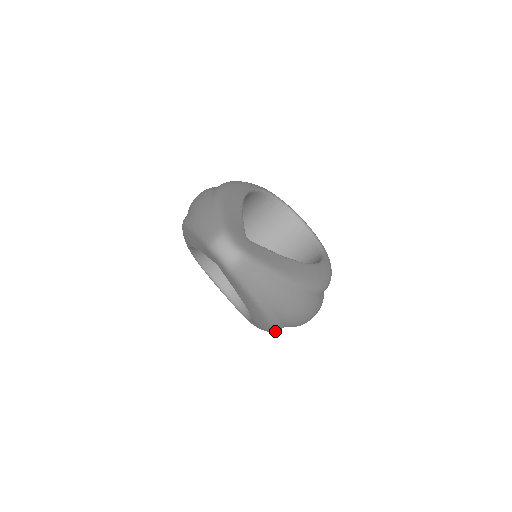
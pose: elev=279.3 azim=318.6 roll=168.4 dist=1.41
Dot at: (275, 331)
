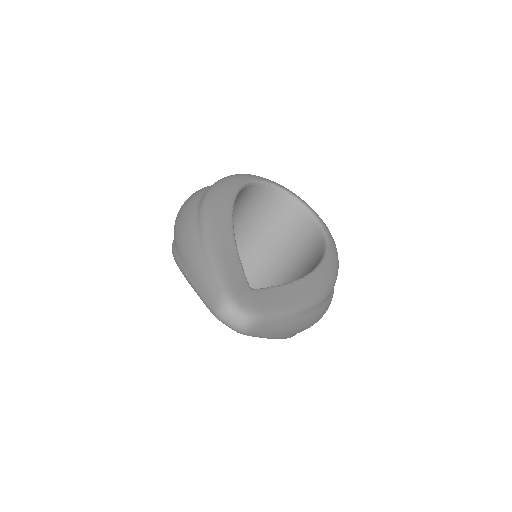
Dot at: occluded
